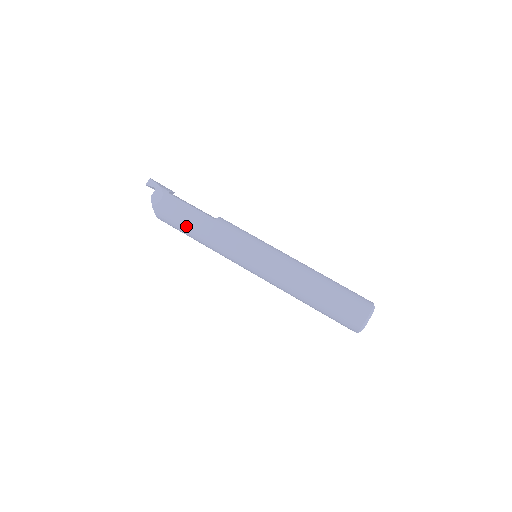
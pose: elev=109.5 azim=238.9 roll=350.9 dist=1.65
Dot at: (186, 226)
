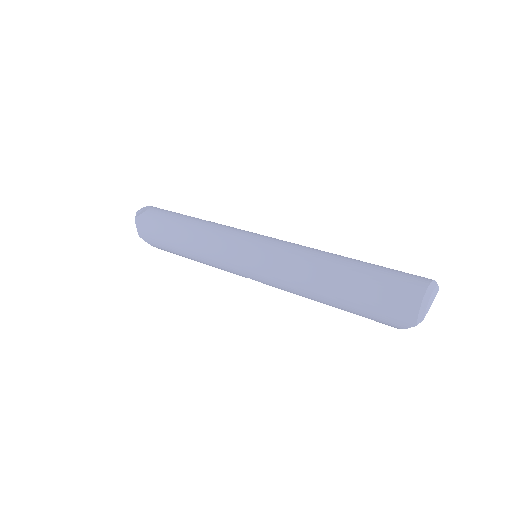
Dot at: (169, 230)
